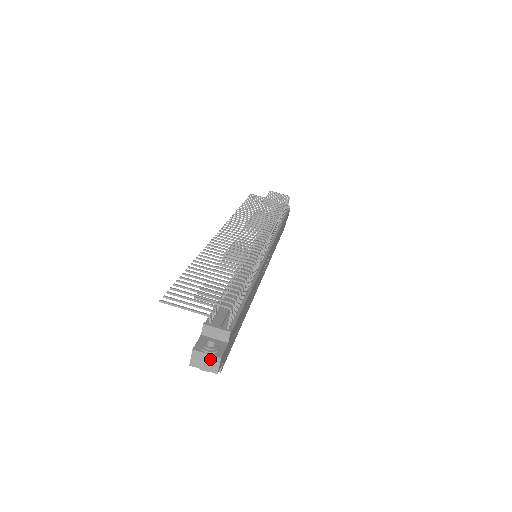
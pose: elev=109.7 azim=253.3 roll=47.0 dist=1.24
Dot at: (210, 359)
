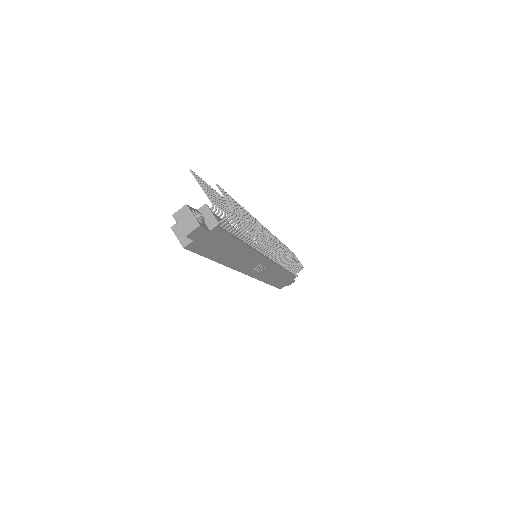
Dot at: (192, 220)
